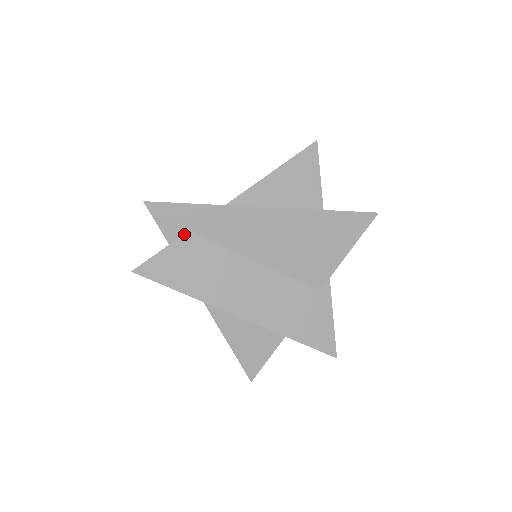
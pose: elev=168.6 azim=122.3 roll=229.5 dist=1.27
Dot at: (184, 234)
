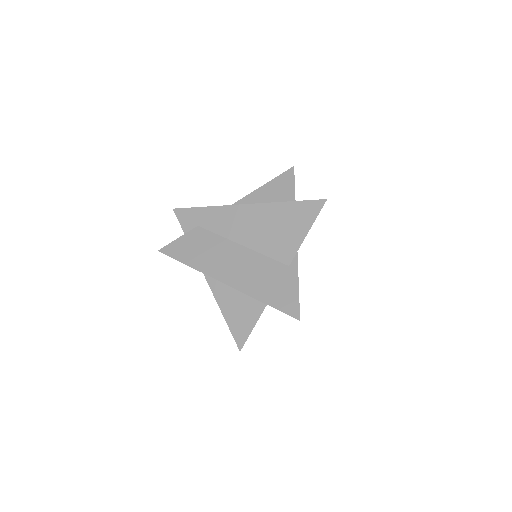
Dot at: (194, 228)
